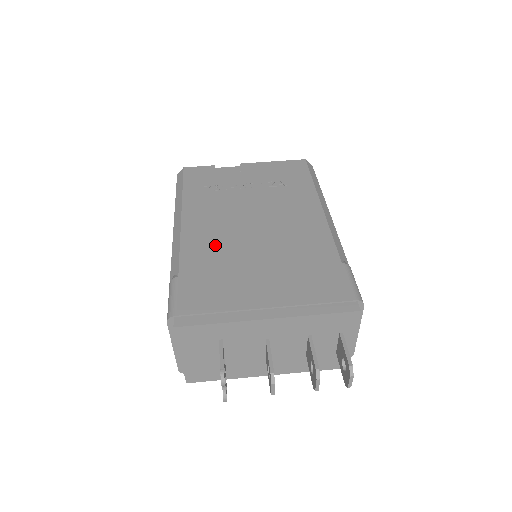
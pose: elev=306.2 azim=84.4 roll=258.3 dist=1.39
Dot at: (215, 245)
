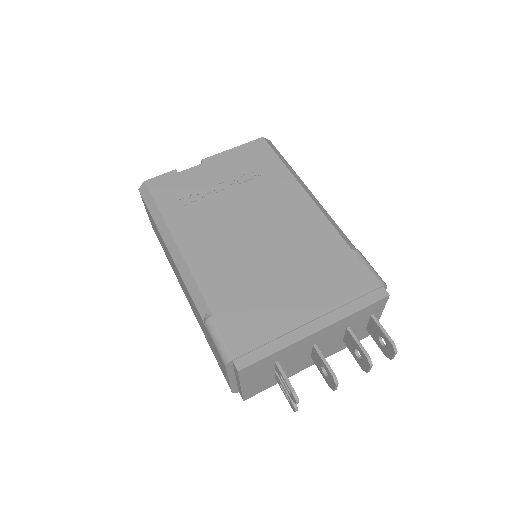
Dot at: (228, 268)
